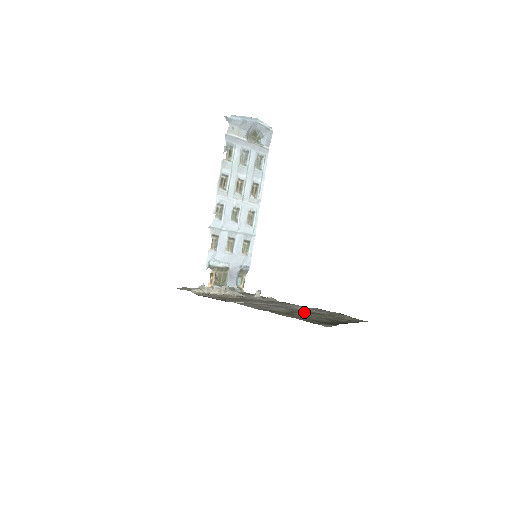
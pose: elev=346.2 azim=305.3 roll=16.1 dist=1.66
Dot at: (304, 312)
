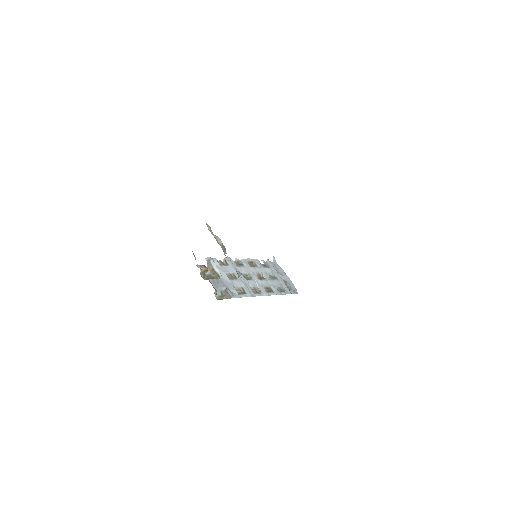
Dot at: occluded
